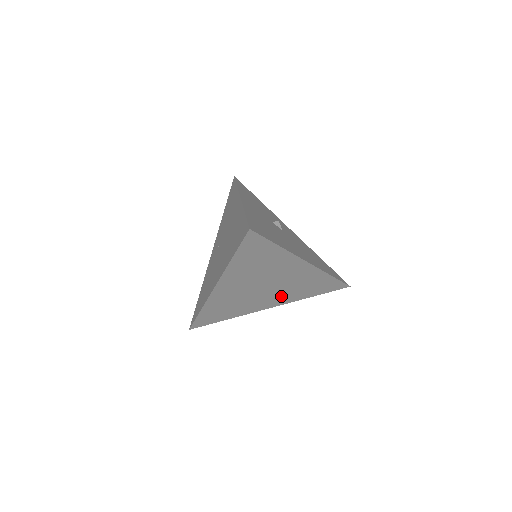
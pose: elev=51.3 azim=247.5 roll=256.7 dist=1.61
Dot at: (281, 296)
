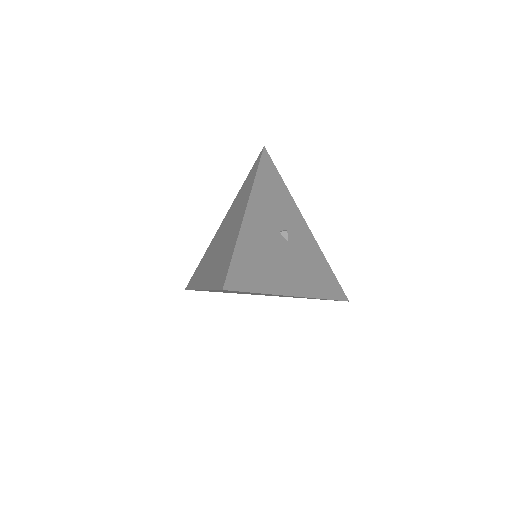
Dot at: occluded
